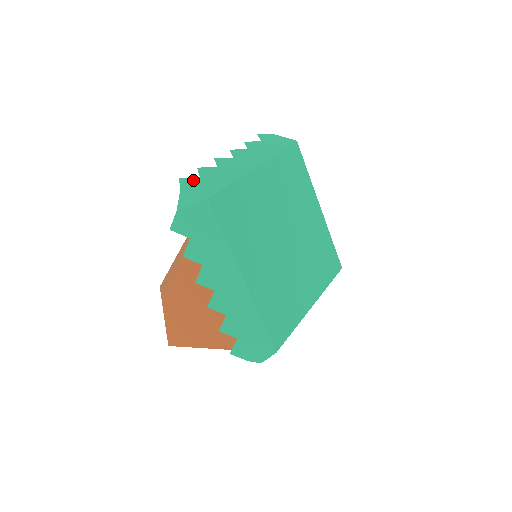
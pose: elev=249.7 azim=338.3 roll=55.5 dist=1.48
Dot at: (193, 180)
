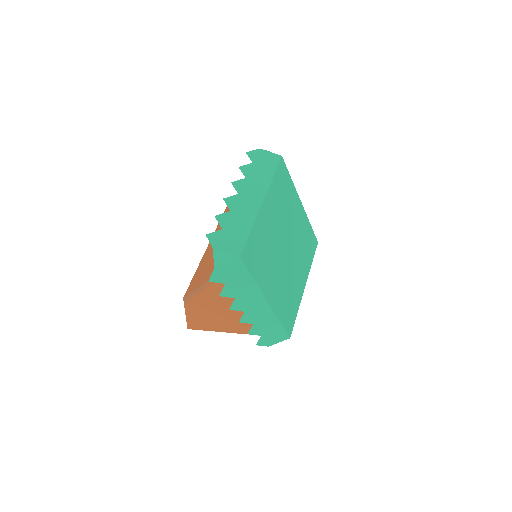
Dot at: (219, 235)
